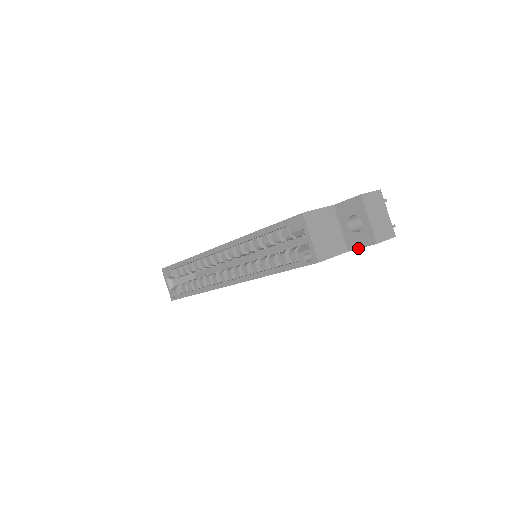
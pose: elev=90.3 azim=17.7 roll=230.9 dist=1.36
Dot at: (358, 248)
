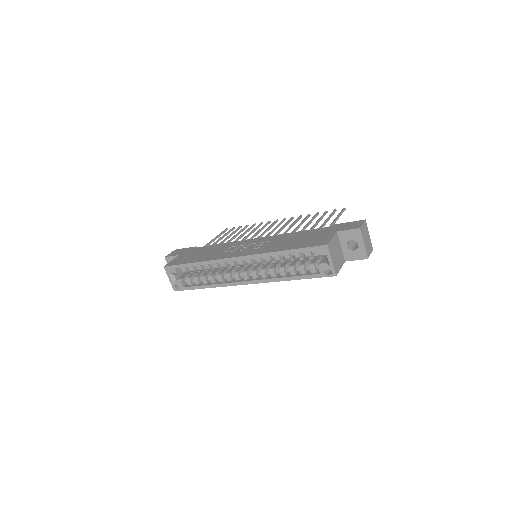
Dot at: (353, 260)
